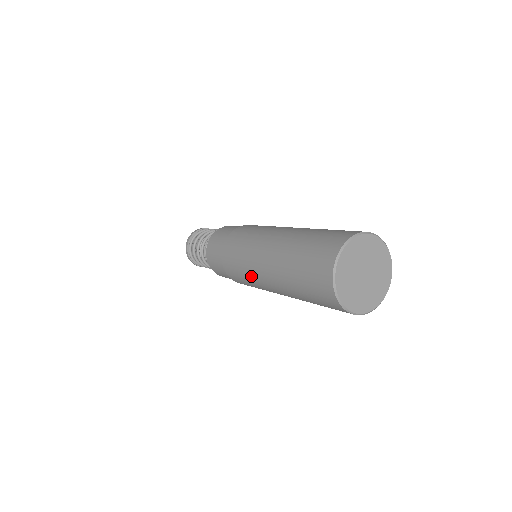
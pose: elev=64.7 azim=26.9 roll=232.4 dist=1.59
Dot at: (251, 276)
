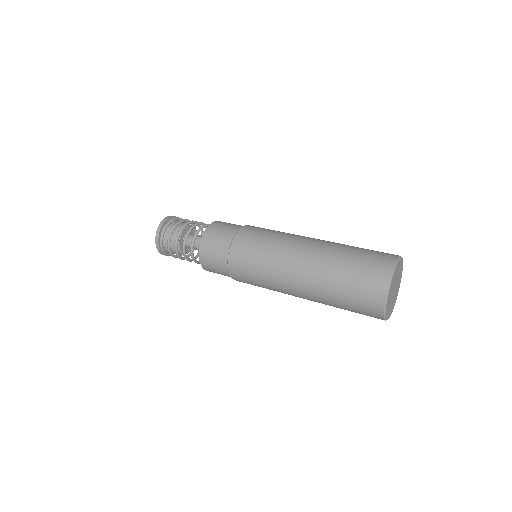
Dot at: (272, 267)
